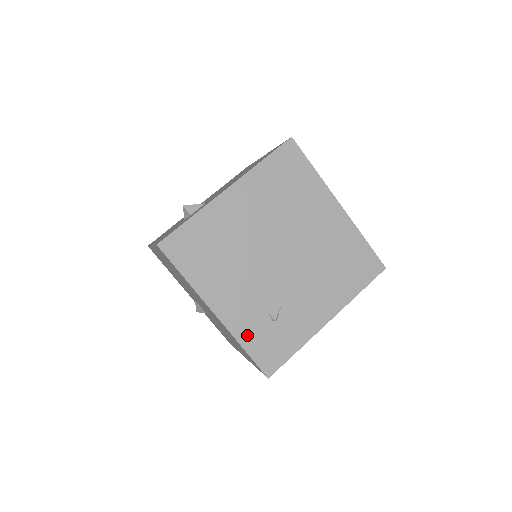
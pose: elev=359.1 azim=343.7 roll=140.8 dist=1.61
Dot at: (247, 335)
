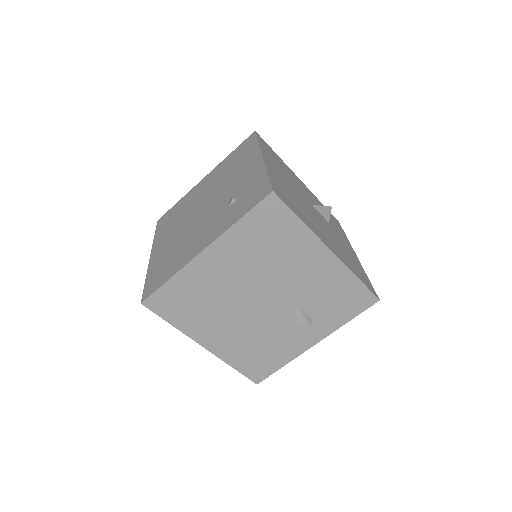
Dot at: (231, 220)
